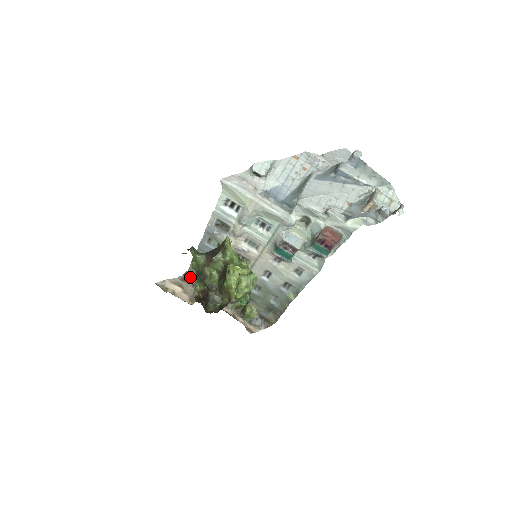
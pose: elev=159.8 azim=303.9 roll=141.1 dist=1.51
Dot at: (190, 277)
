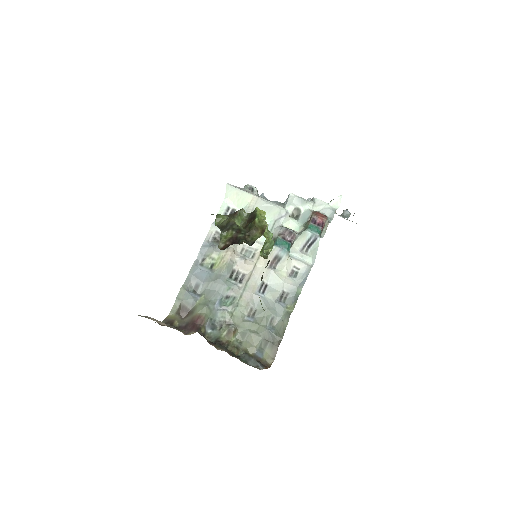
Dot at: (171, 321)
